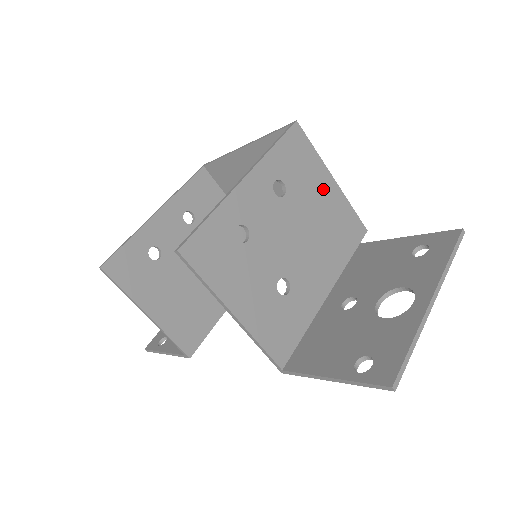
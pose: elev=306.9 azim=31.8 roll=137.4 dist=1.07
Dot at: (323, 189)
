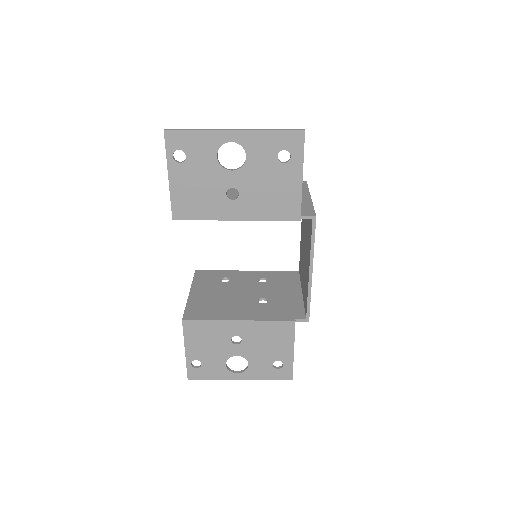
Dot at: occluded
